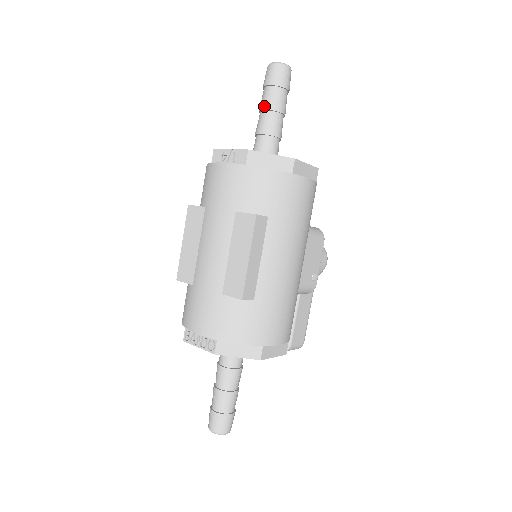
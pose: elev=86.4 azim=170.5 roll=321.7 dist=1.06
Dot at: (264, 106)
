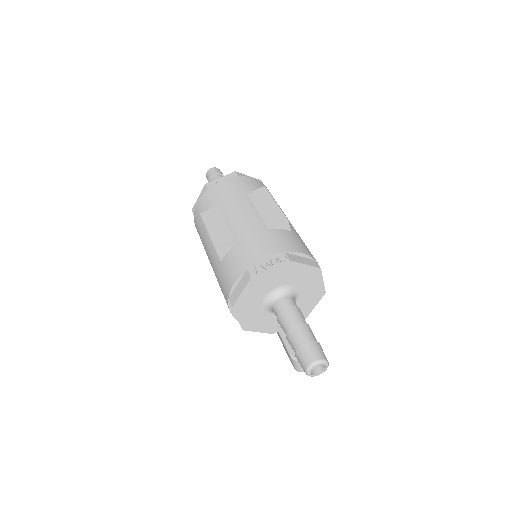
Dot at: occluded
